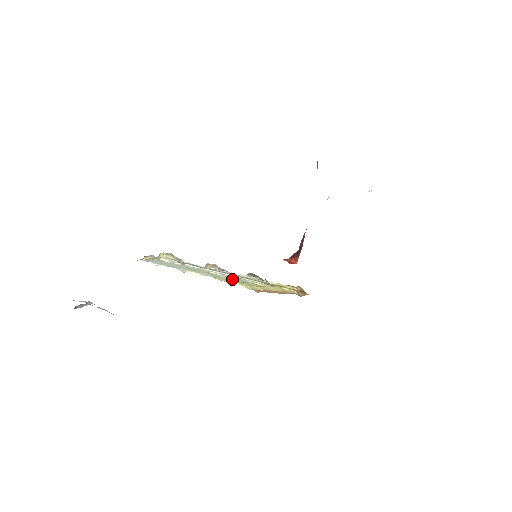
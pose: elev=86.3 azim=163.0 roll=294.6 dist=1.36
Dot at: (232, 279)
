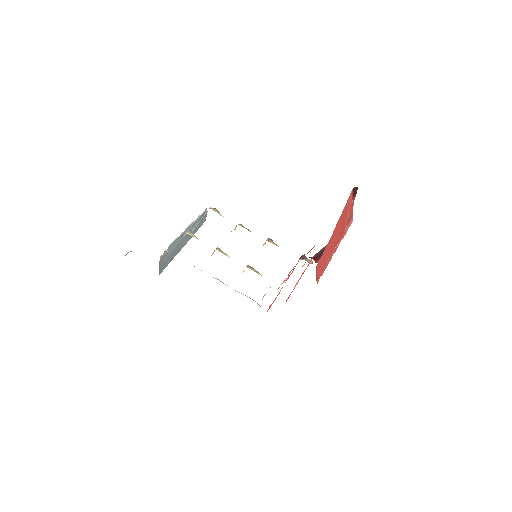
Dot at: occluded
